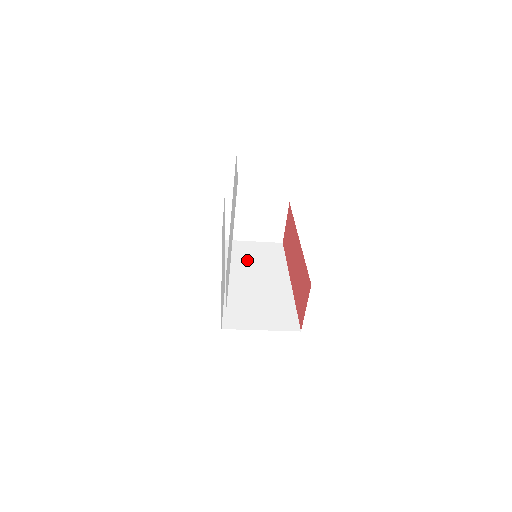
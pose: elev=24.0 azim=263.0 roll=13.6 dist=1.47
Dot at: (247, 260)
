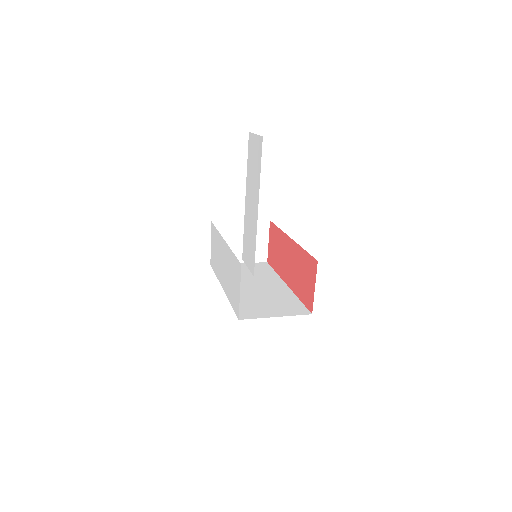
Dot at: occluded
